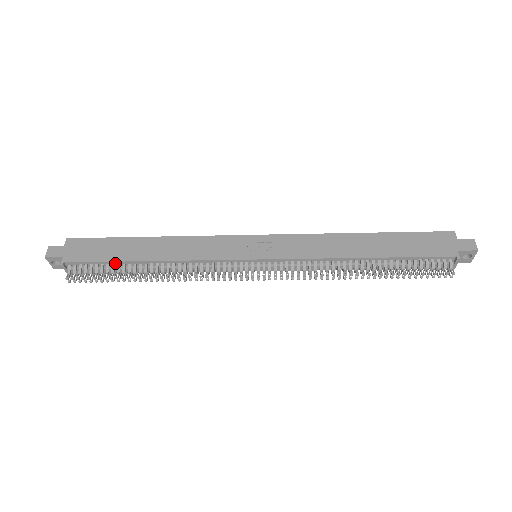
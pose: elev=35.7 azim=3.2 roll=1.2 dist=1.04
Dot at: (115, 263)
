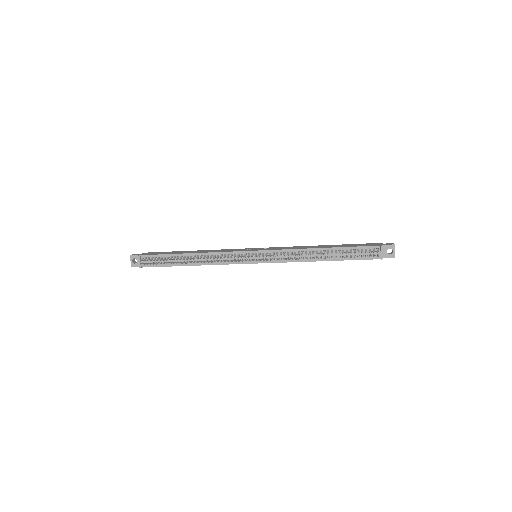
Dot at: (170, 256)
